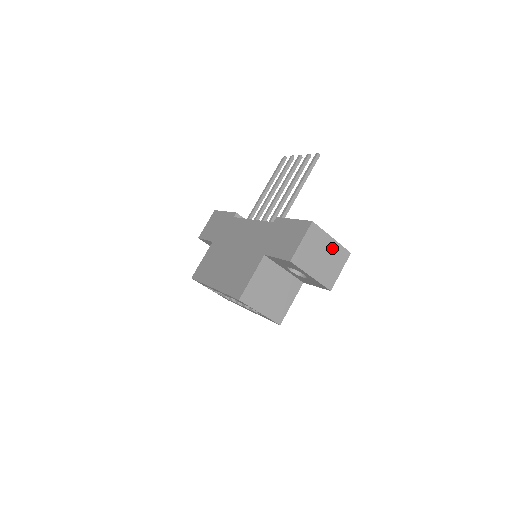
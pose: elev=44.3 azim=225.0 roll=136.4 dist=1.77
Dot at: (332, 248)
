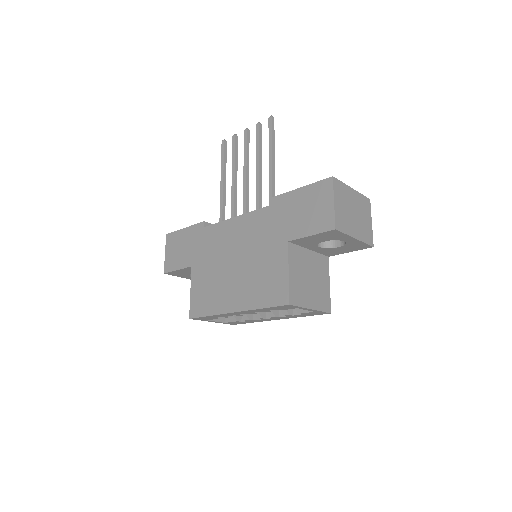
Dot at: (356, 200)
